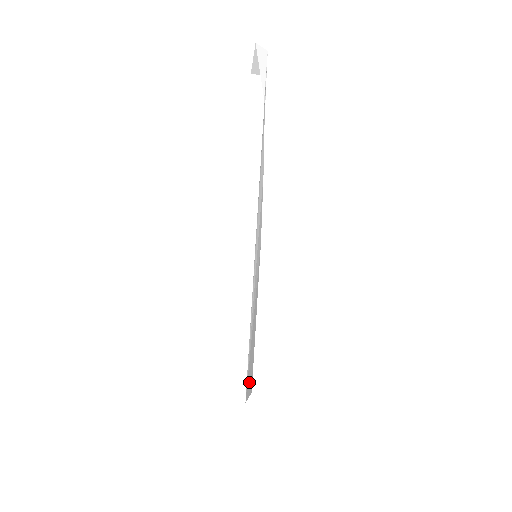
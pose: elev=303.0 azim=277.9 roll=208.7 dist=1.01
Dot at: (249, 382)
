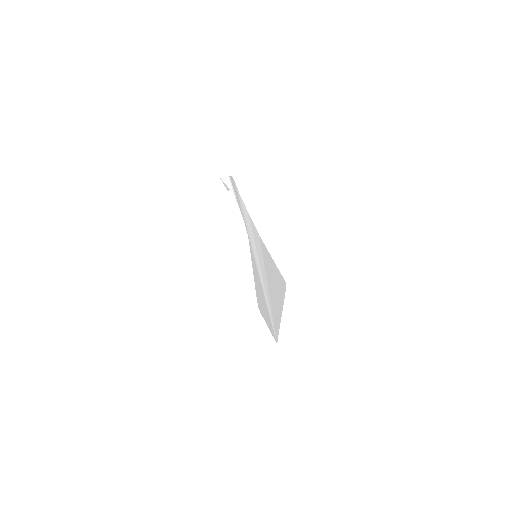
Dot at: (279, 306)
